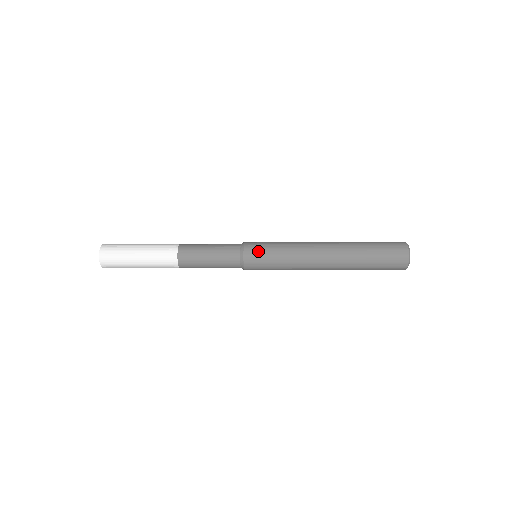
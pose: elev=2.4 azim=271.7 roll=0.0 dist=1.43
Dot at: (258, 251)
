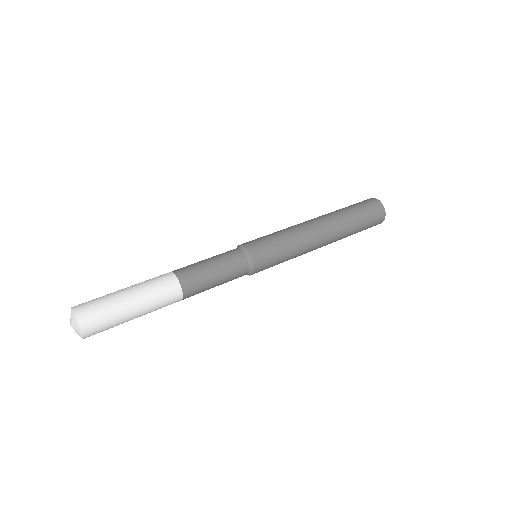
Dot at: (265, 250)
